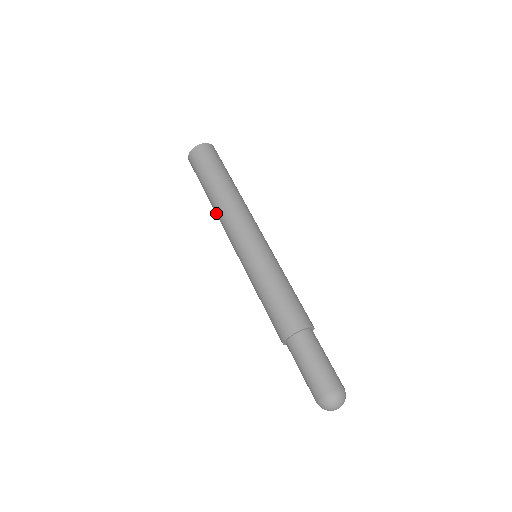
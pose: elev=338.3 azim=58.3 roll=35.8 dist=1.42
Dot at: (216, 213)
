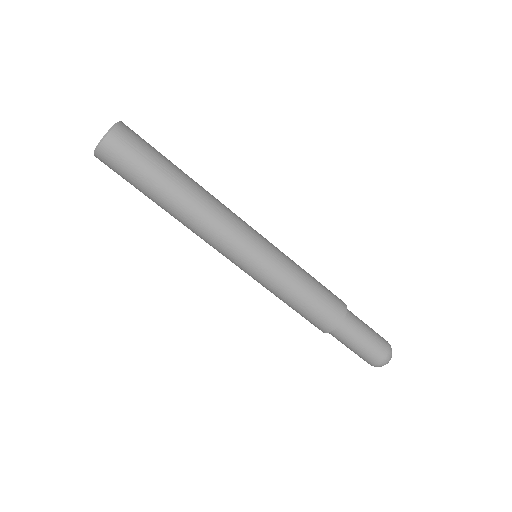
Dot at: occluded
